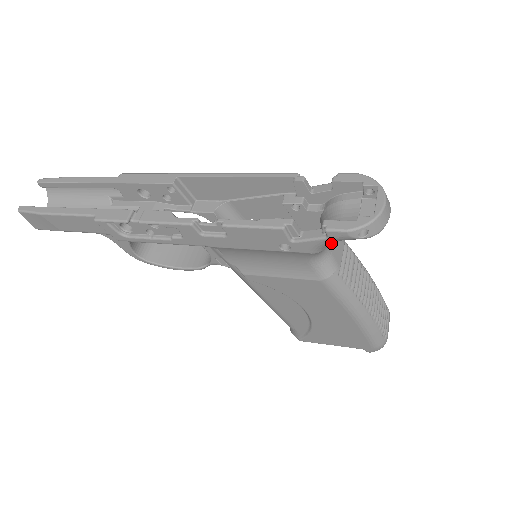
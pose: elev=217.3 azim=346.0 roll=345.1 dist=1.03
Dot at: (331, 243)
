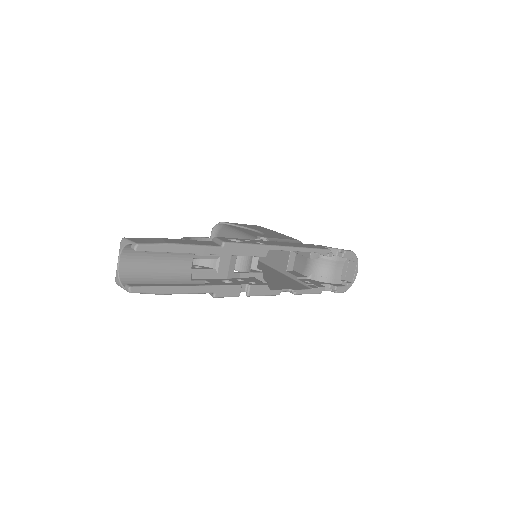
Dot at: occluded
